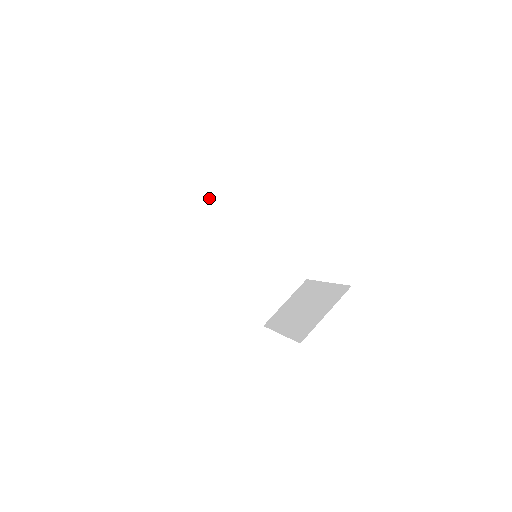
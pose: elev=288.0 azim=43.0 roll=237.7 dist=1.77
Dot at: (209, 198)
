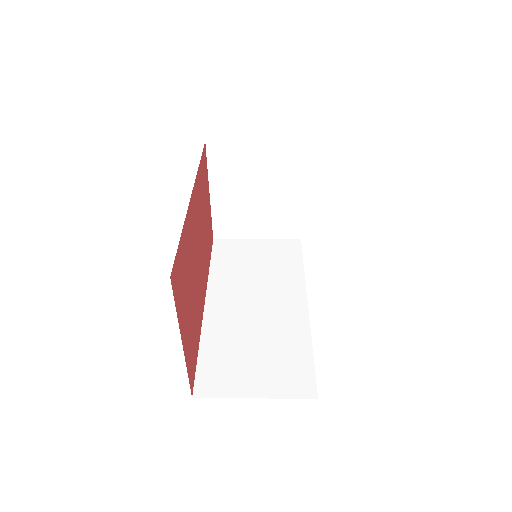
Dot at: (276, 244)
